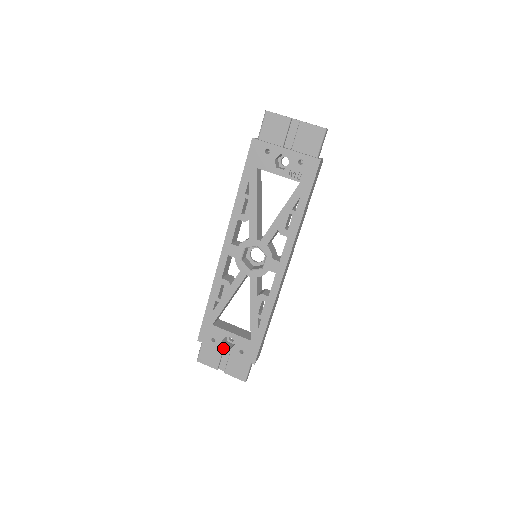
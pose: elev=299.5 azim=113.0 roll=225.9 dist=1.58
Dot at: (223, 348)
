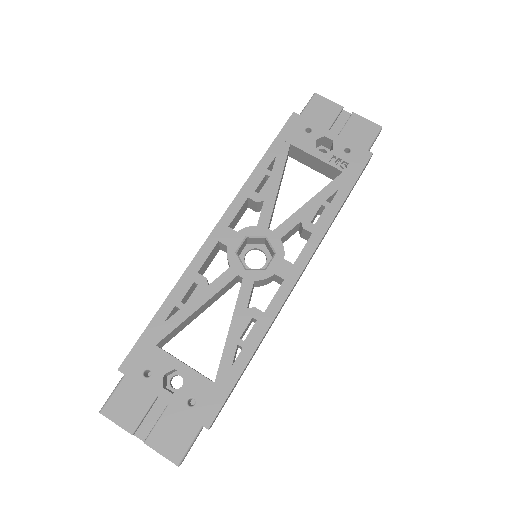
Dot at: (160, 390)
